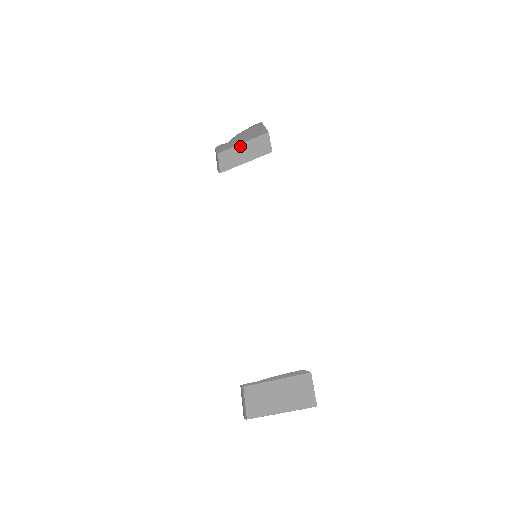
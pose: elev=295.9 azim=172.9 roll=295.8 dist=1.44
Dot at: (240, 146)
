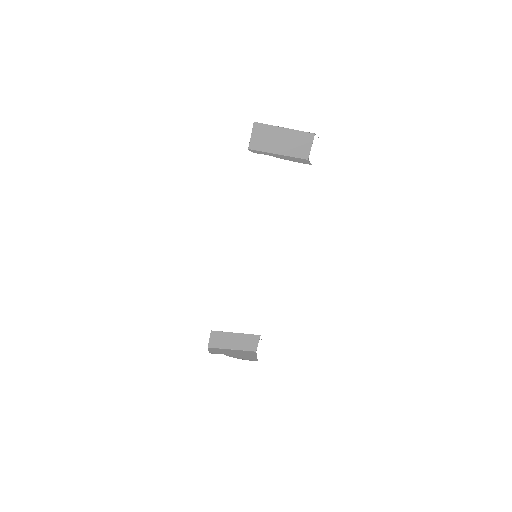
Dot at: (281, 130)
